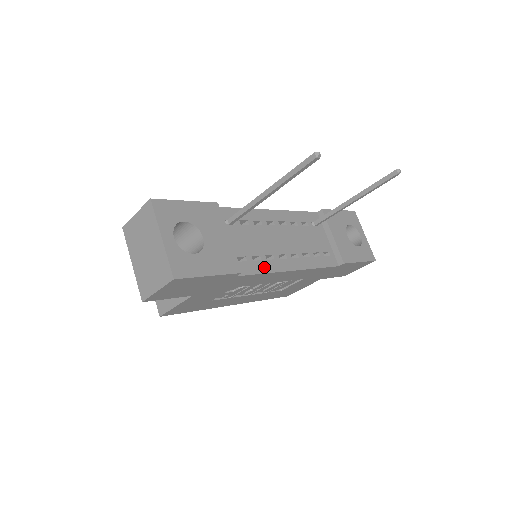
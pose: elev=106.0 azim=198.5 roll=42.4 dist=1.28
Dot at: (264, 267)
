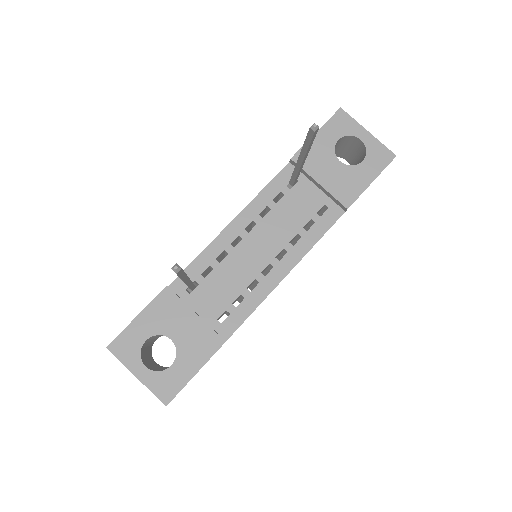
Dot at: (251, 303)
